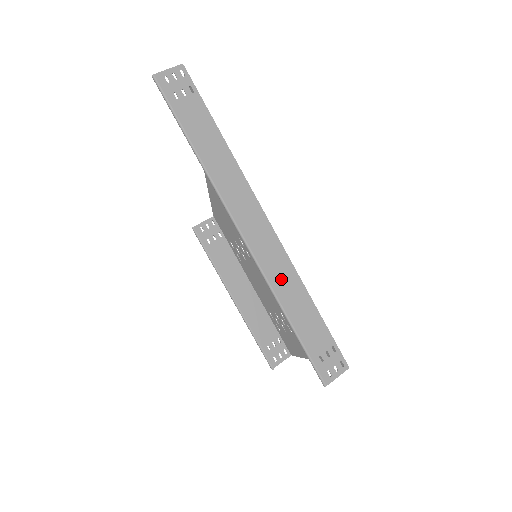
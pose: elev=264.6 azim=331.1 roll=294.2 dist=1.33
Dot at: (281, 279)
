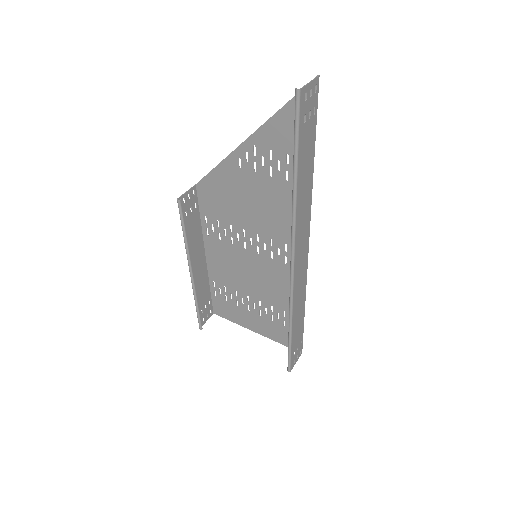
Dot at: (298, 299)
